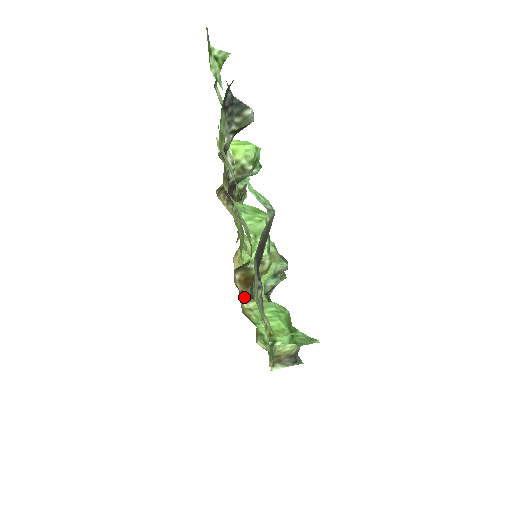
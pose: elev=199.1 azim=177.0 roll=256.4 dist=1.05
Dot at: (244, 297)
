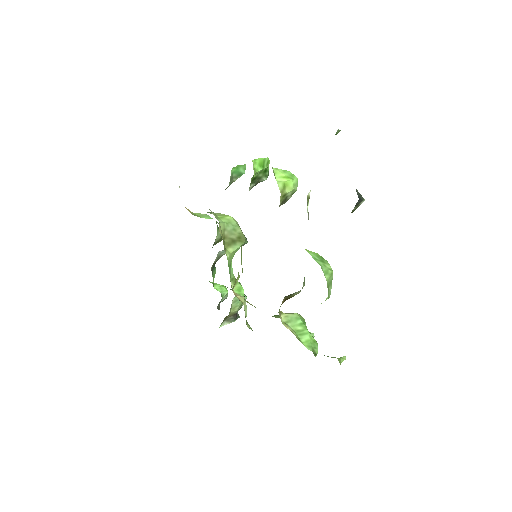
Dot at: (278, 312)
